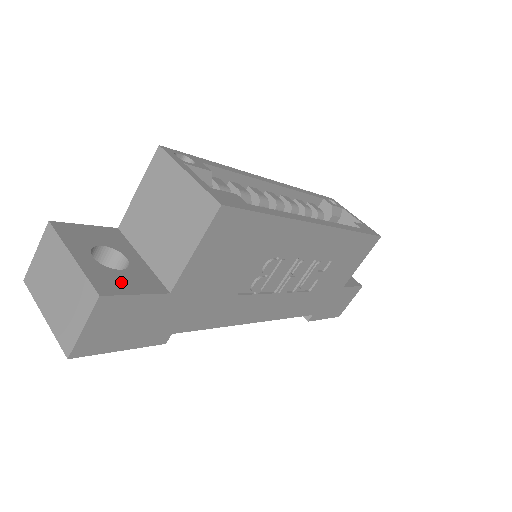
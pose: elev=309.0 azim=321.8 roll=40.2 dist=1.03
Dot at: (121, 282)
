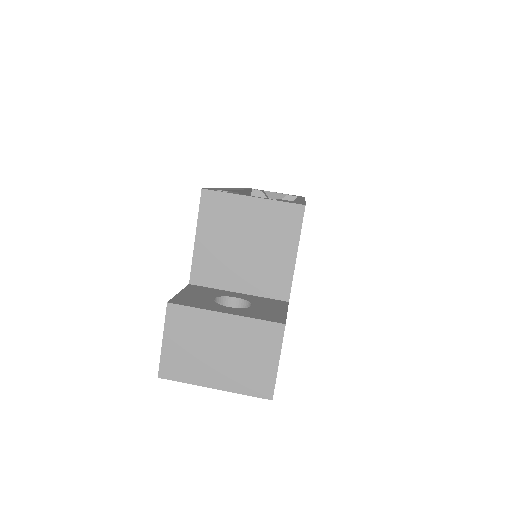
Dot at: (269, 311)
